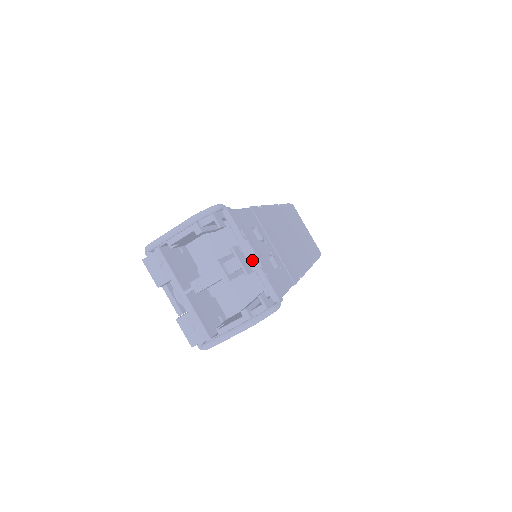
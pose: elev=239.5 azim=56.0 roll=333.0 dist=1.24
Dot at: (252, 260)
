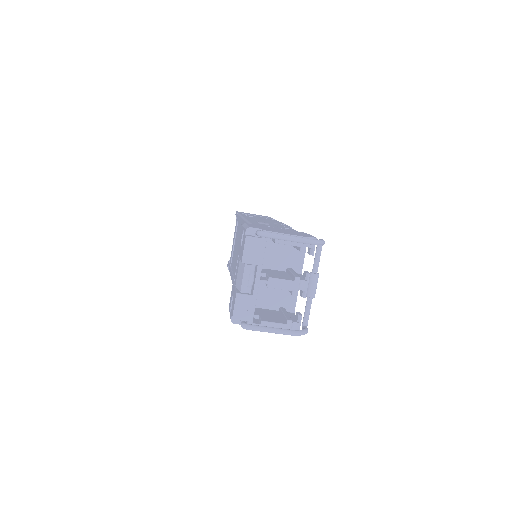
Dot at: (313, 290)
